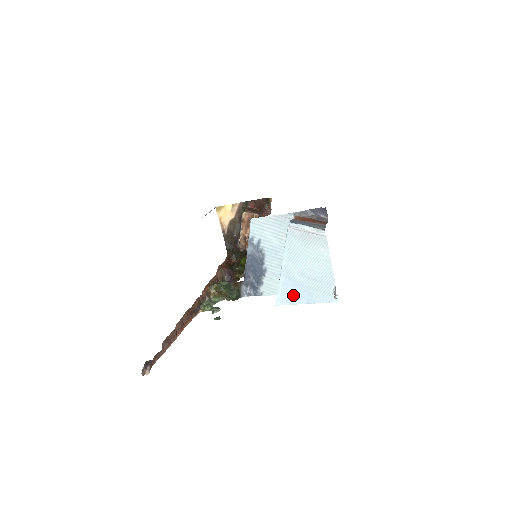
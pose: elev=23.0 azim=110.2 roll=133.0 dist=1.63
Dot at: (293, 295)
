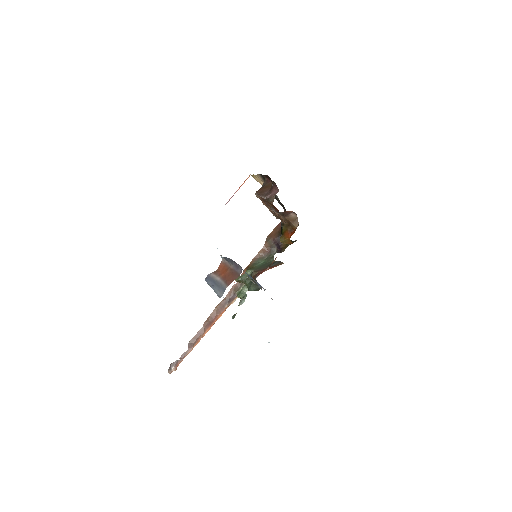
Dot at: occluded
